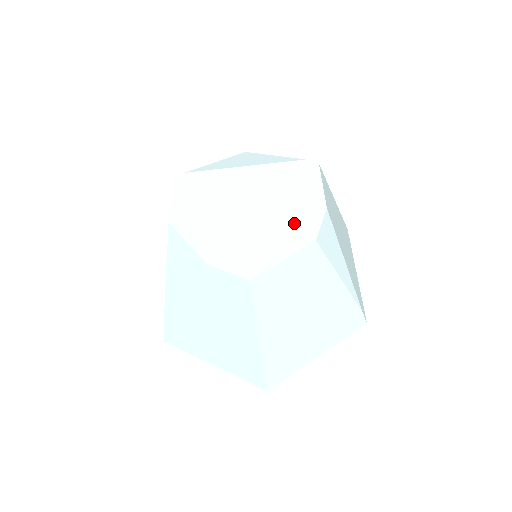
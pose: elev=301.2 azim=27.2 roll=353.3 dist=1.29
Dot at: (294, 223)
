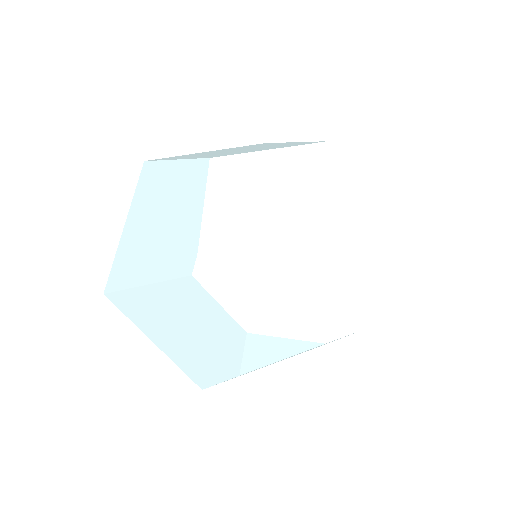
Dot at: (359, 237)
